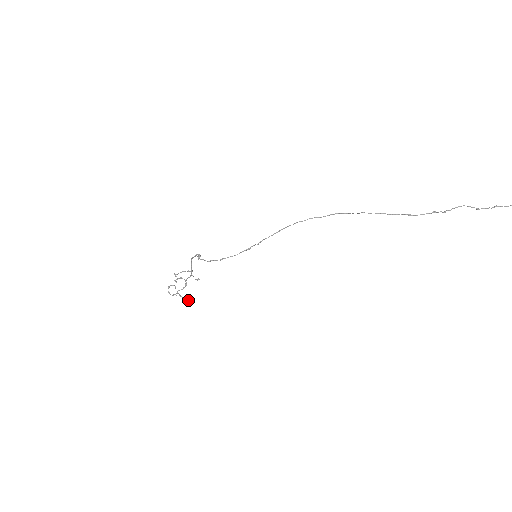
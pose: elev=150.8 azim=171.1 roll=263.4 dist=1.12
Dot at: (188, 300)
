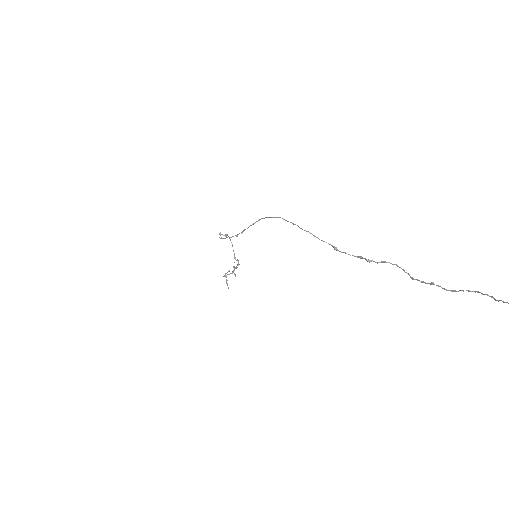
Dot at: occluded
